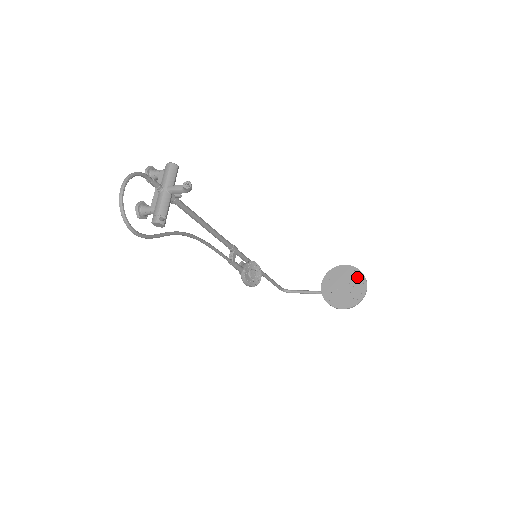
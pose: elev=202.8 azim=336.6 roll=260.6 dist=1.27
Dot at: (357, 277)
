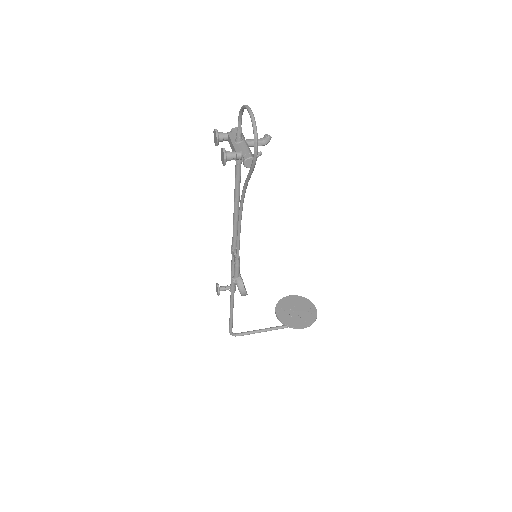
Dot at: (304, 302)
